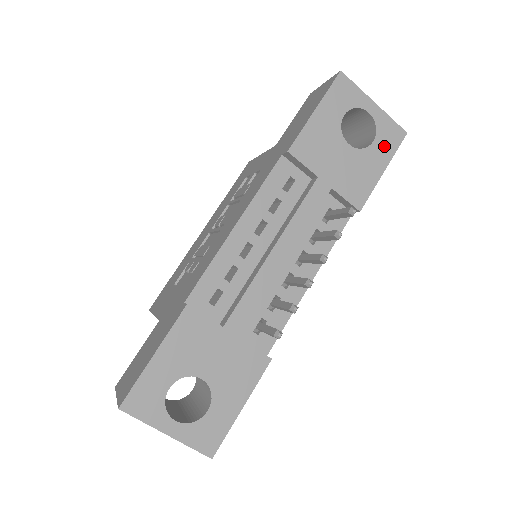
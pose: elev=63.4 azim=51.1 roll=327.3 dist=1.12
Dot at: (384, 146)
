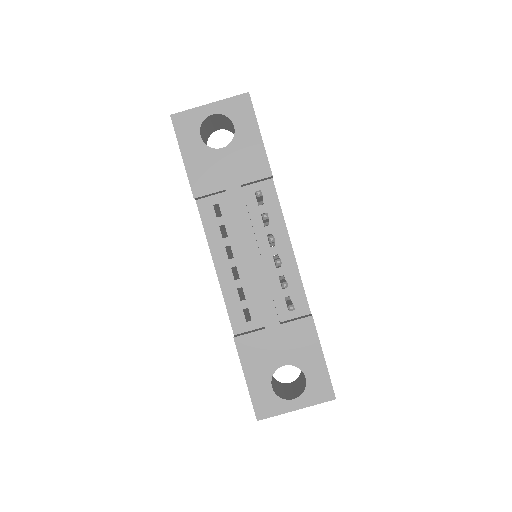
Dot at: (244, 120)
